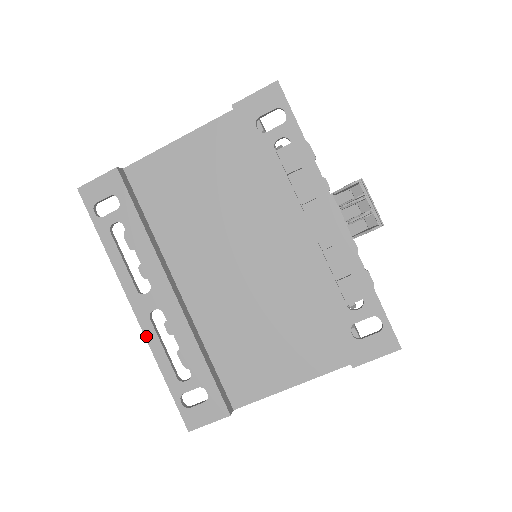
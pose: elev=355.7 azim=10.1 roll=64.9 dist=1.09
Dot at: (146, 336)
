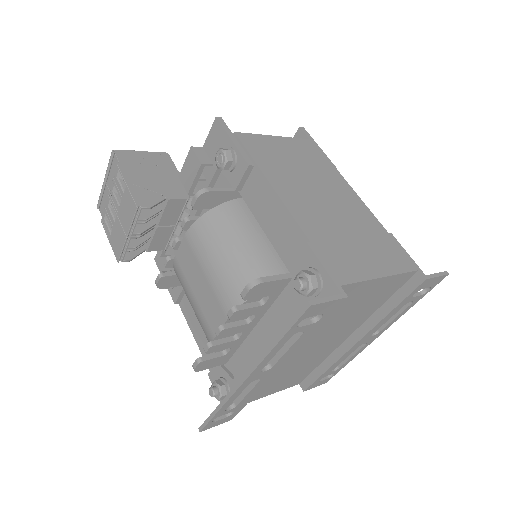
Dot at: (235, 393)
